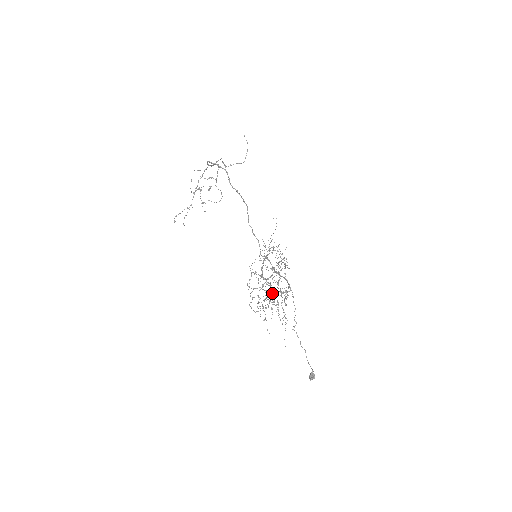
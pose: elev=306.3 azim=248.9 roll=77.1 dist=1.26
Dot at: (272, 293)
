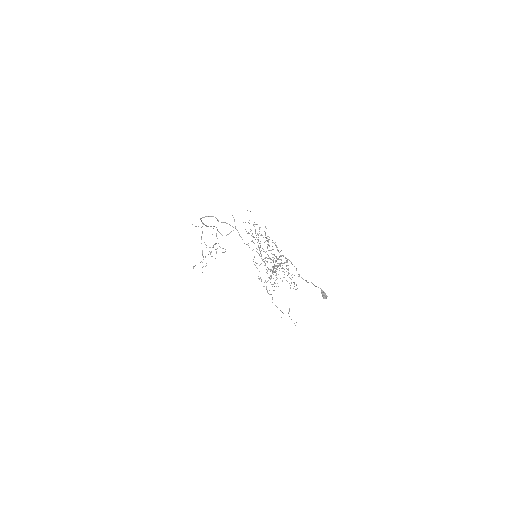
Dot at: occluded
